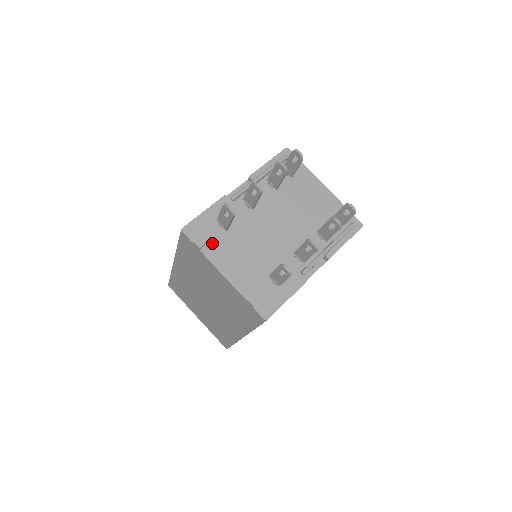
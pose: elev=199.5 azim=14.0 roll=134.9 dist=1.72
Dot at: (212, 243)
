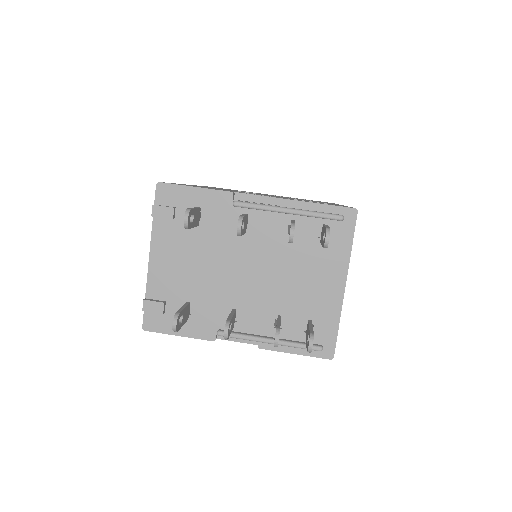
Dot at: (170, 222)
